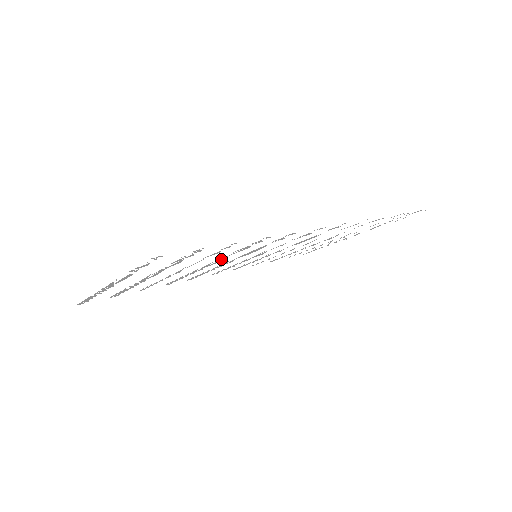
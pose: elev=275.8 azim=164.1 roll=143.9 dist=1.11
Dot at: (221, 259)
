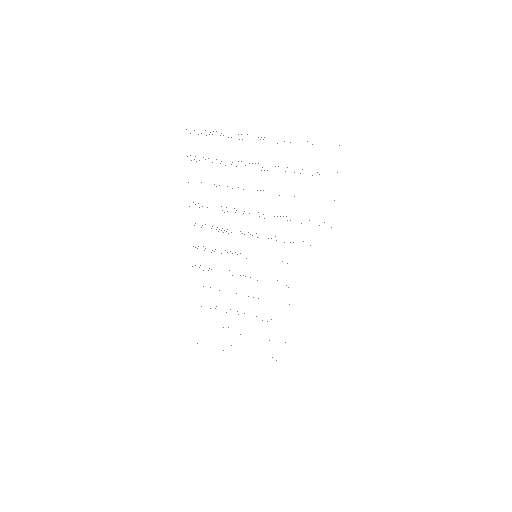
Dot at: occluded
